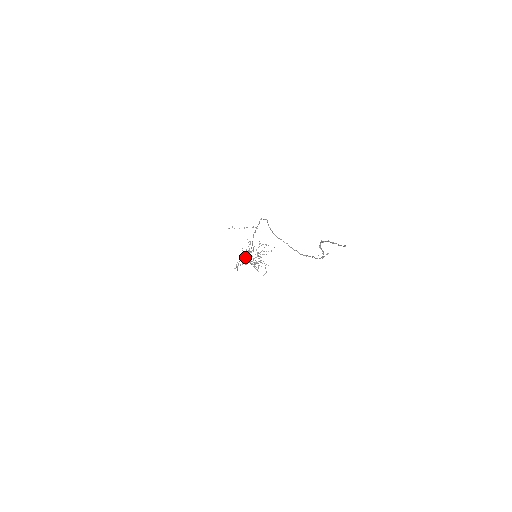
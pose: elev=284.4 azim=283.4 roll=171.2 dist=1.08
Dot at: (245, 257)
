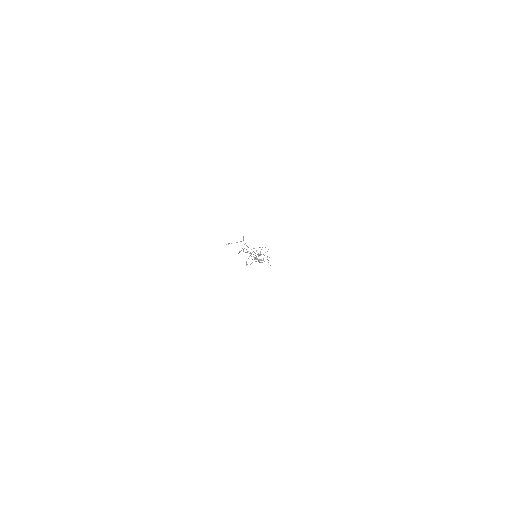
Dot at: (254, 257)
